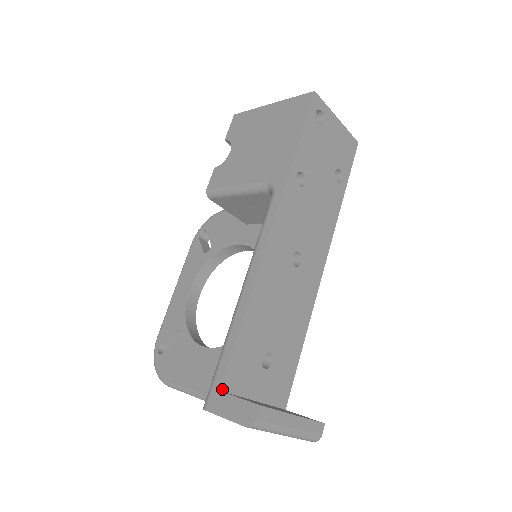
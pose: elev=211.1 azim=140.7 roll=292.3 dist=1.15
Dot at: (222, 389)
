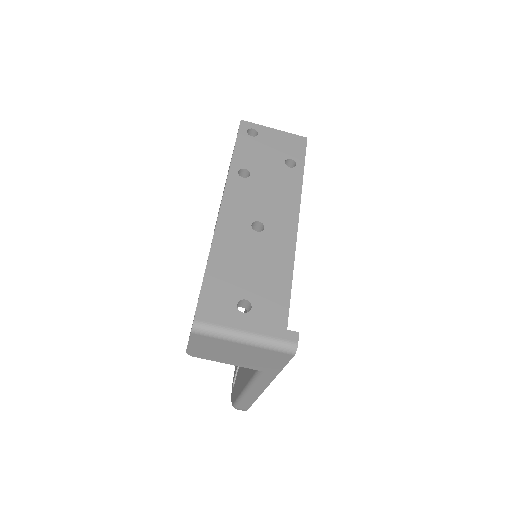
Dot at: occluded
